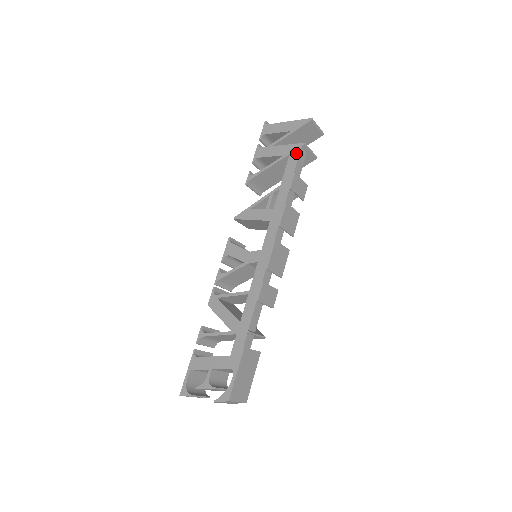
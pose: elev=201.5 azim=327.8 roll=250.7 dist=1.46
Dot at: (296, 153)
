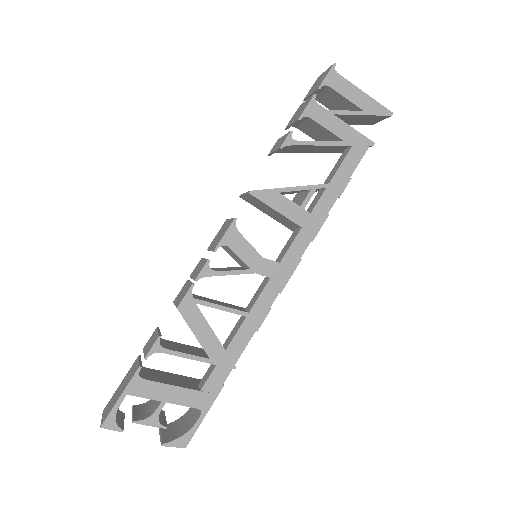
Dot at: (361, 150)
